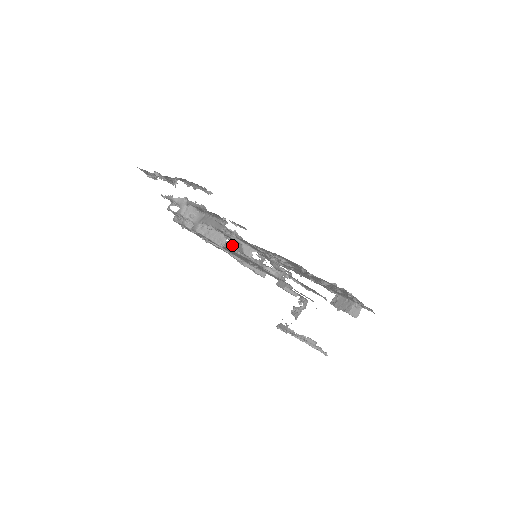
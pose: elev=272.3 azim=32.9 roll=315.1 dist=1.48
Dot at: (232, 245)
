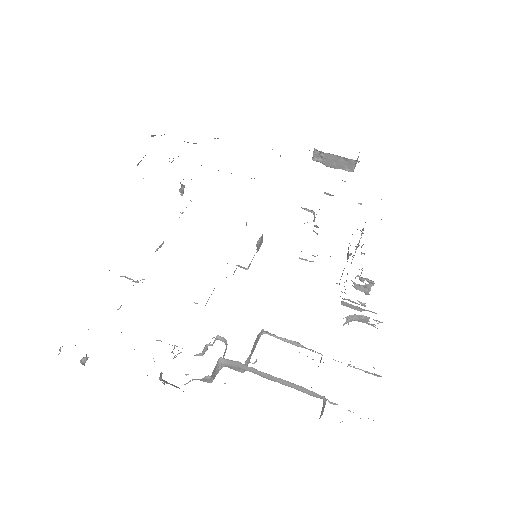
Dot at: (286, 340)
